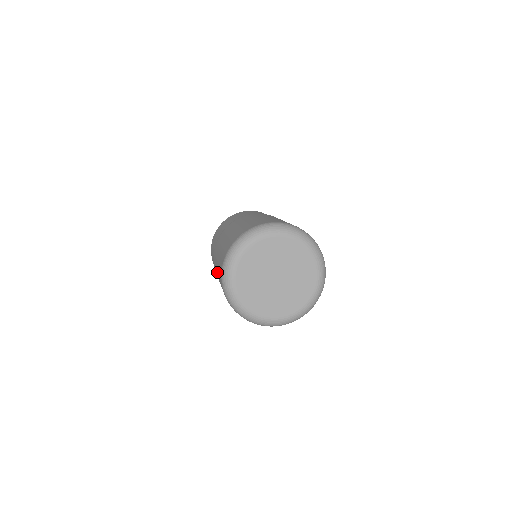
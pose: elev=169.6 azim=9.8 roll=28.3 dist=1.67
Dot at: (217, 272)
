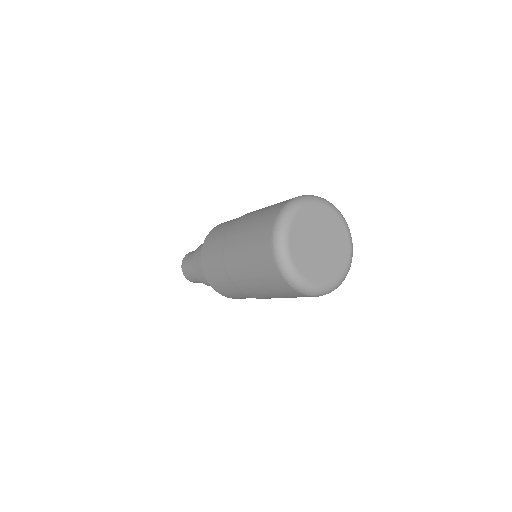
Dot at: (248, 260)
